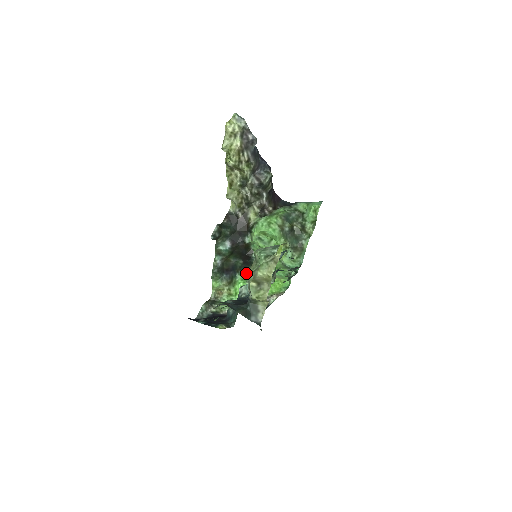
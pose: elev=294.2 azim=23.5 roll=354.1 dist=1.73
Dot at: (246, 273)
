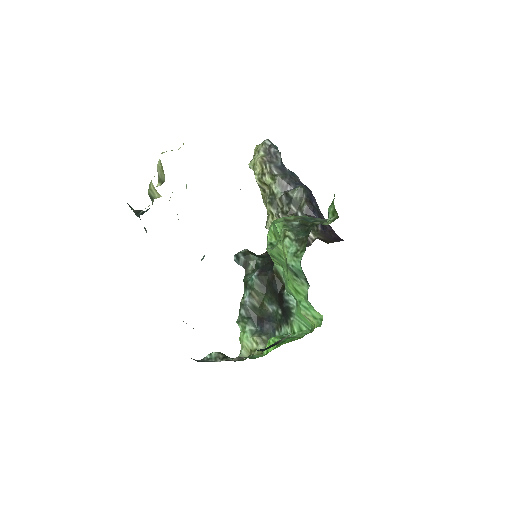
Dot at: (287, 332)
